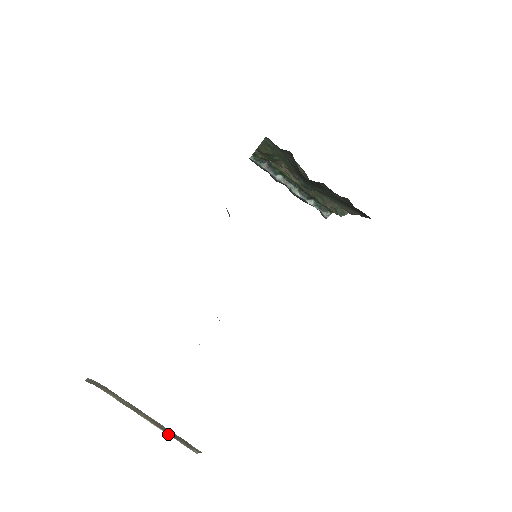
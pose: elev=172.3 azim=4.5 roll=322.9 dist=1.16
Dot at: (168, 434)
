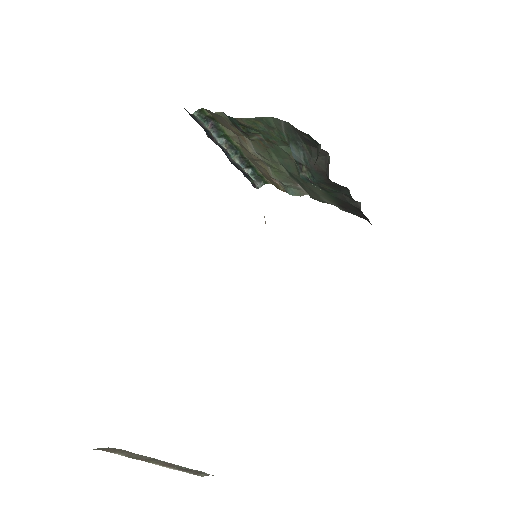
Dot at: occluded
